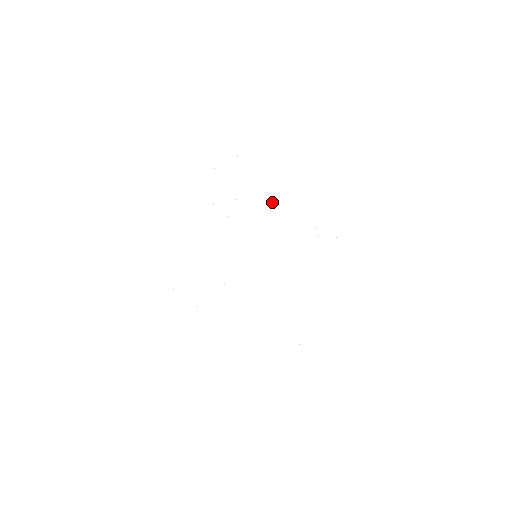
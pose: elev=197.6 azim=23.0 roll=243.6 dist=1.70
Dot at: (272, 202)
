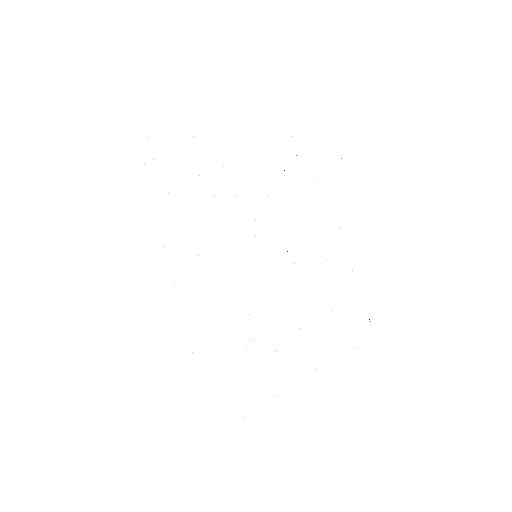
Dot at: occluded
